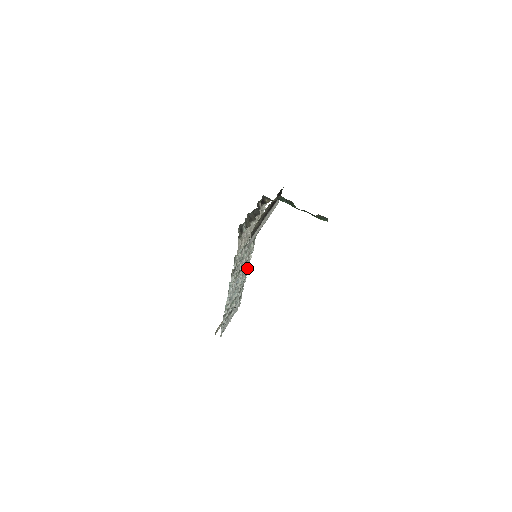
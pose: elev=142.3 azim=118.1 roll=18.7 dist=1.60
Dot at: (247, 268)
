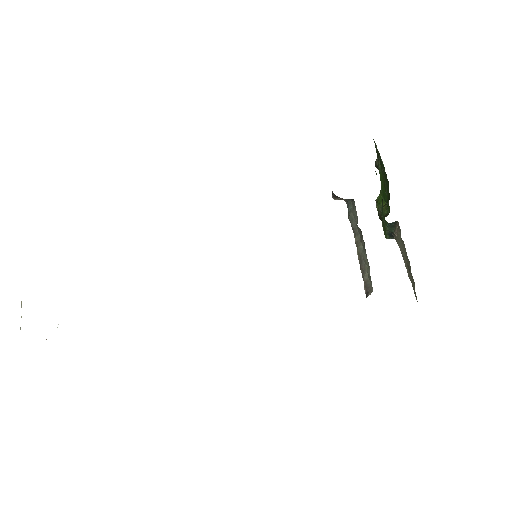
Dot at: occluded
